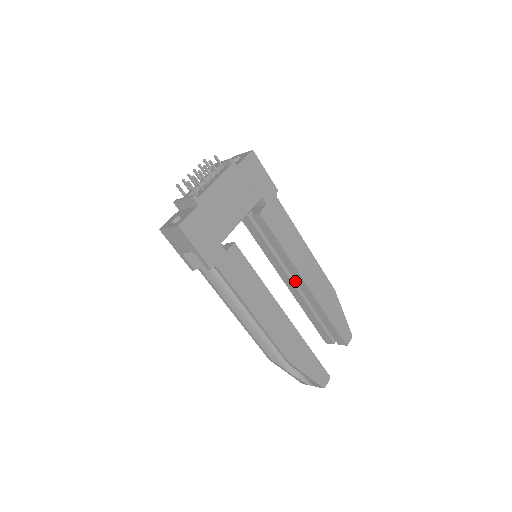
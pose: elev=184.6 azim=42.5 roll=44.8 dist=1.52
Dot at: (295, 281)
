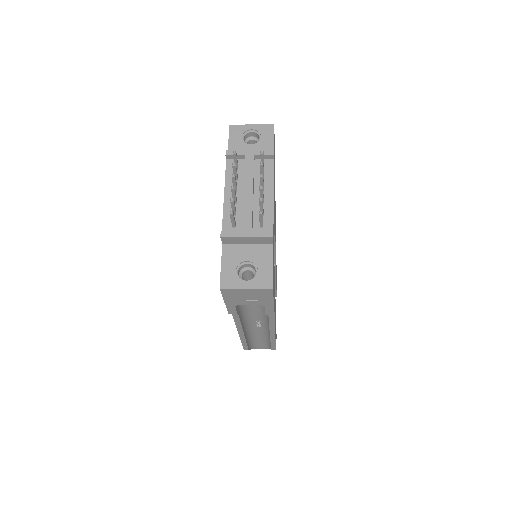
Dot at: occluded
